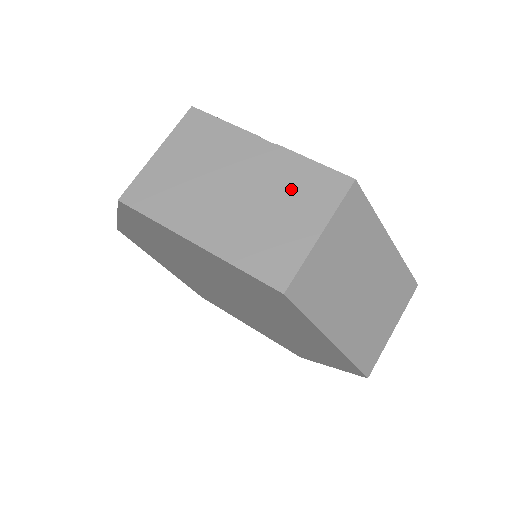
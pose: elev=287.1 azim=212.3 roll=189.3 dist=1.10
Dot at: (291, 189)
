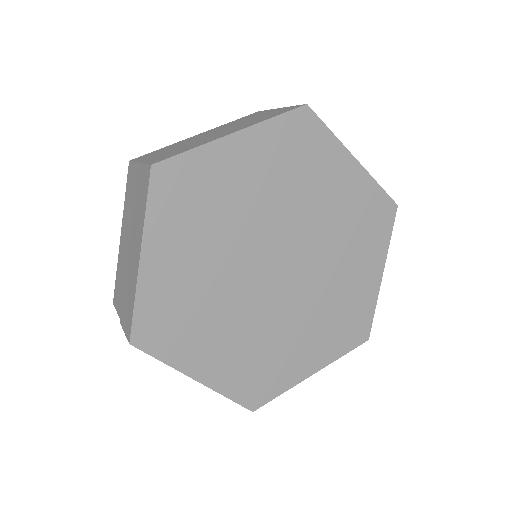
Dot at: occluded
